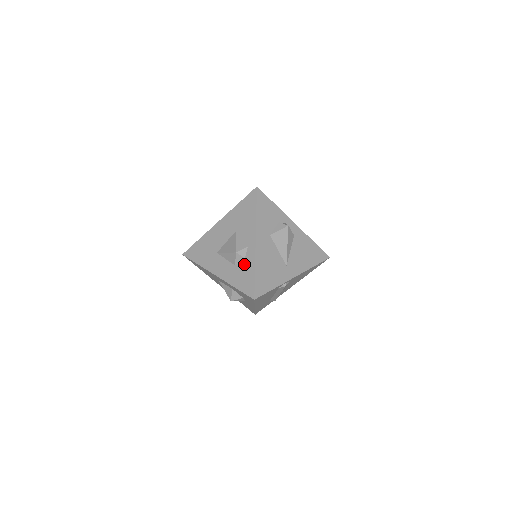
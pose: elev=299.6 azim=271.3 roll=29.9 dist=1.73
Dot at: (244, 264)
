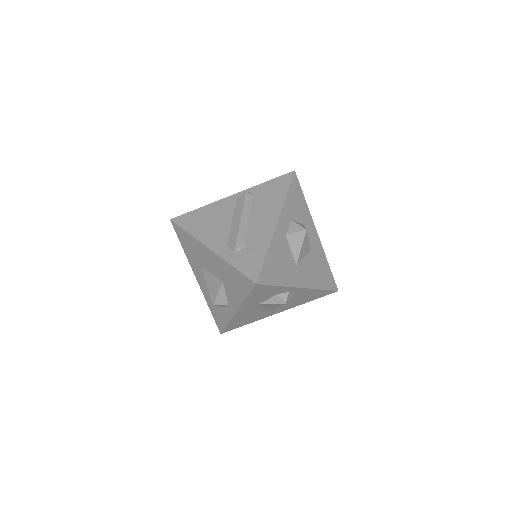
Dot at: (221, 309)
